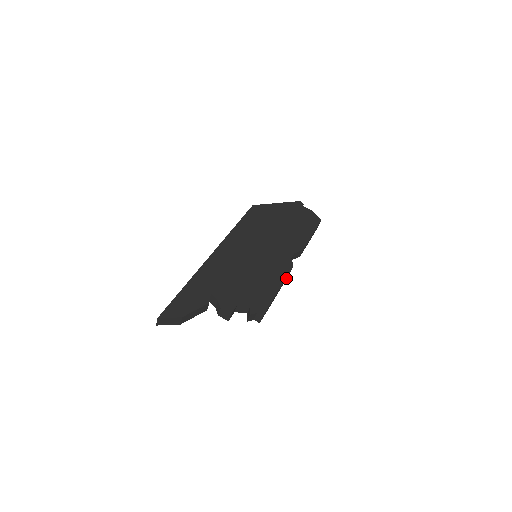
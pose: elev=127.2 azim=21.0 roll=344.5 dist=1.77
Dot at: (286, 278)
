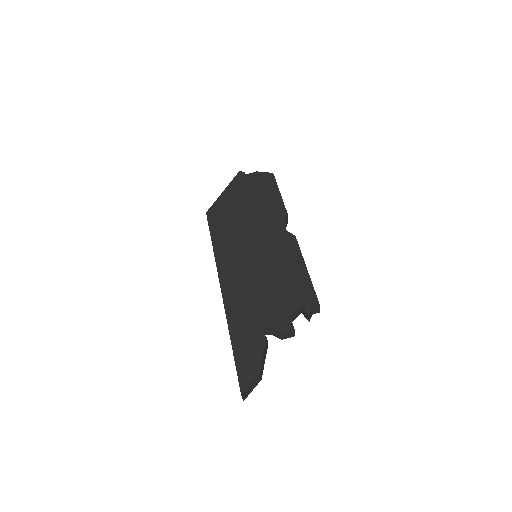
Dot at: occluded
